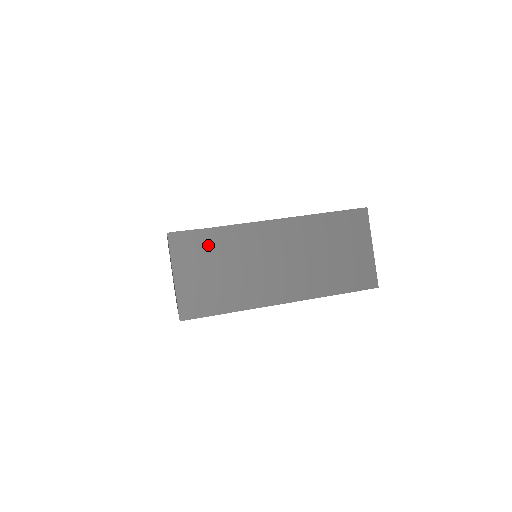
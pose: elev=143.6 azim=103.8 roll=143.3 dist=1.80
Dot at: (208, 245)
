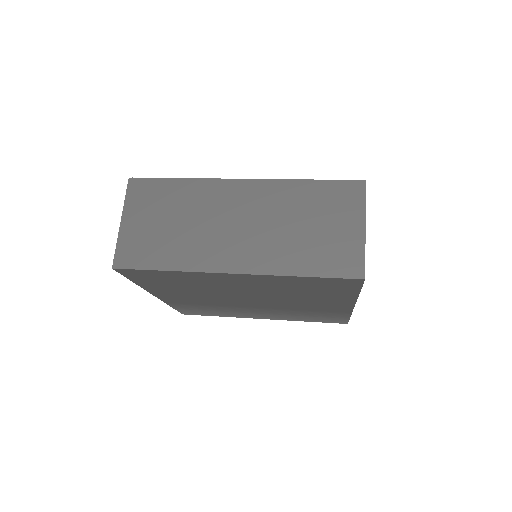
Dot at: (166, 195)
